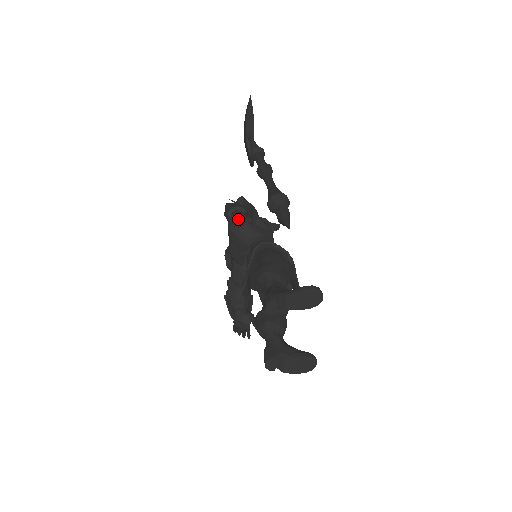
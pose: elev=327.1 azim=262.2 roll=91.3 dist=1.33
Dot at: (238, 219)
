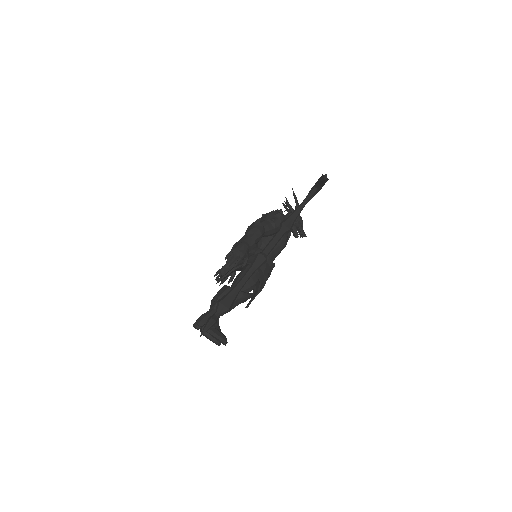
Dot at: (234, 257)
